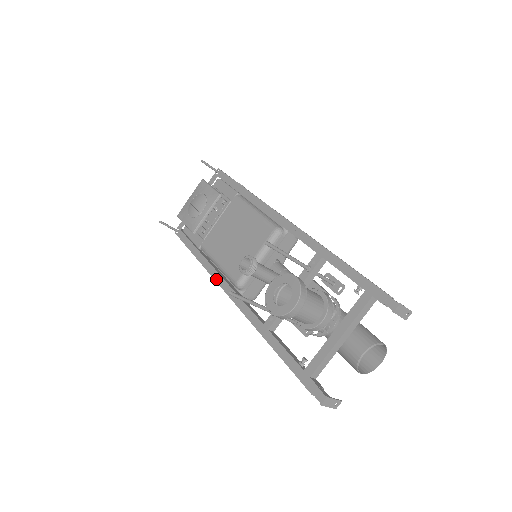
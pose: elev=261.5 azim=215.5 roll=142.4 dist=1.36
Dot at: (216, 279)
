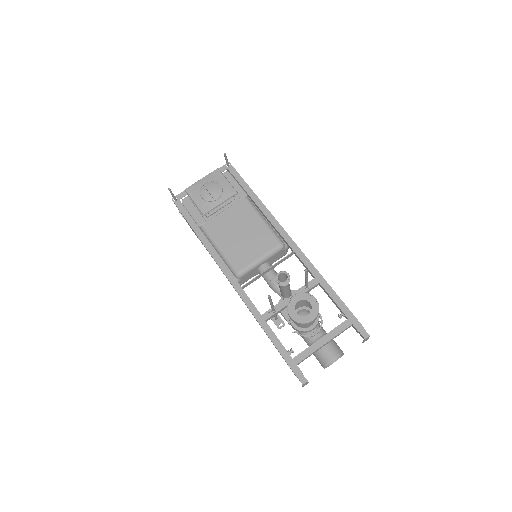
Dot at: (218, 262)
